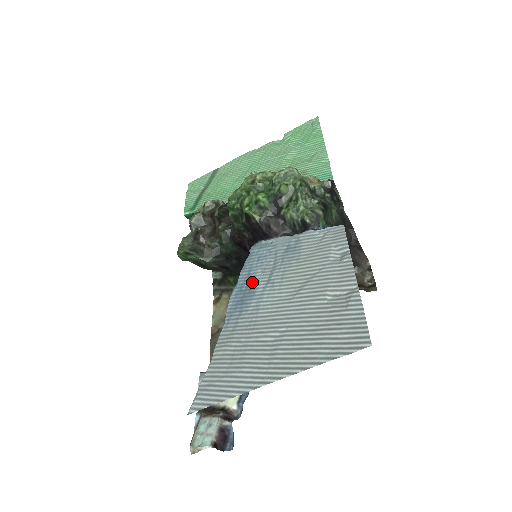
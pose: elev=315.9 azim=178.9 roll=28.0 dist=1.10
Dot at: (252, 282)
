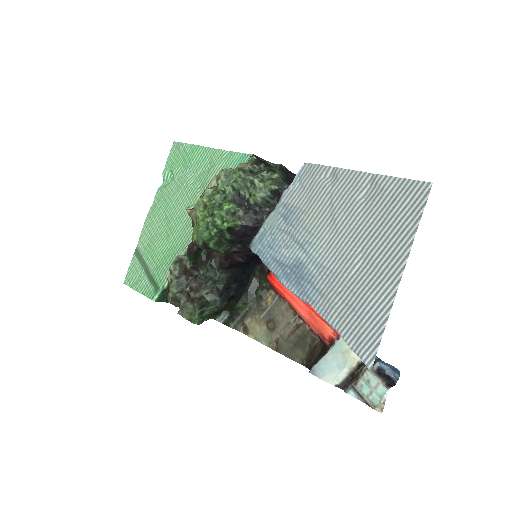
Dot at: (289, 261)
